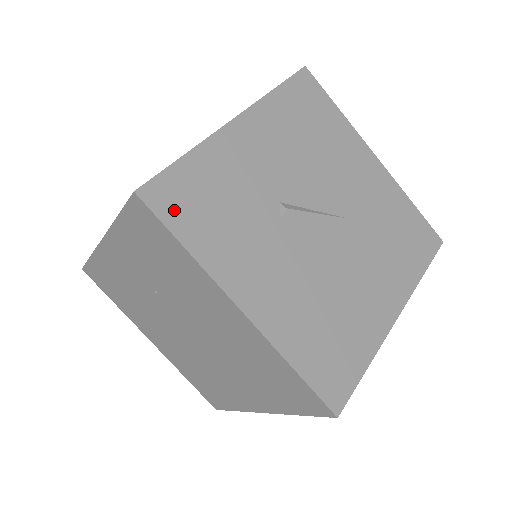
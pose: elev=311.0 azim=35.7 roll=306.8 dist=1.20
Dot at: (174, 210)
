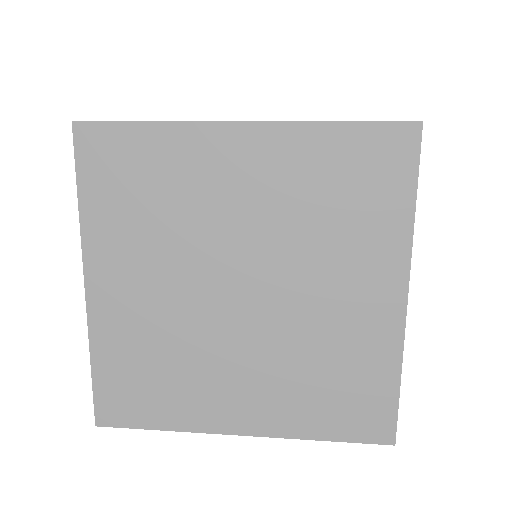
Dot at: occluded
